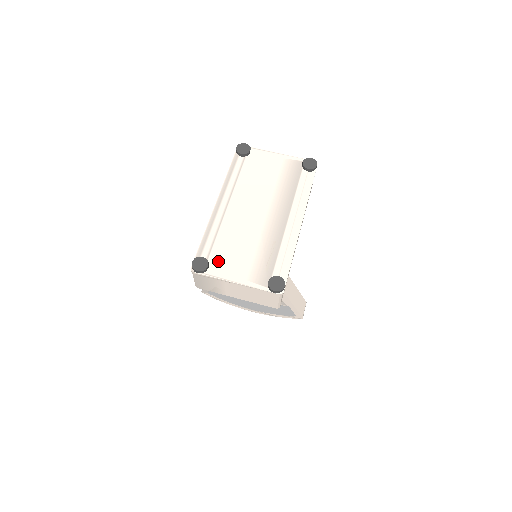
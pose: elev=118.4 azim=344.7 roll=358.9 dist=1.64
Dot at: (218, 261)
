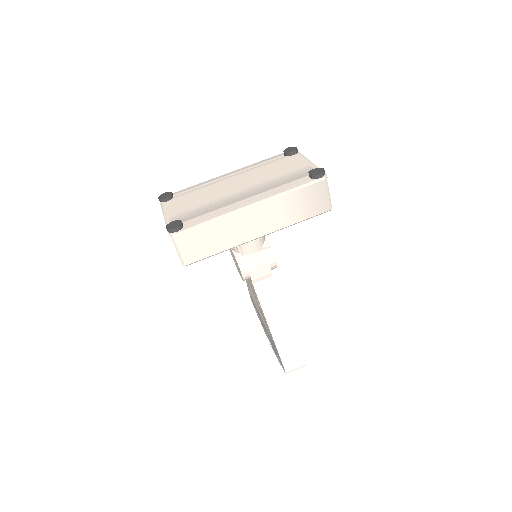
Dot at: (176, 200)
